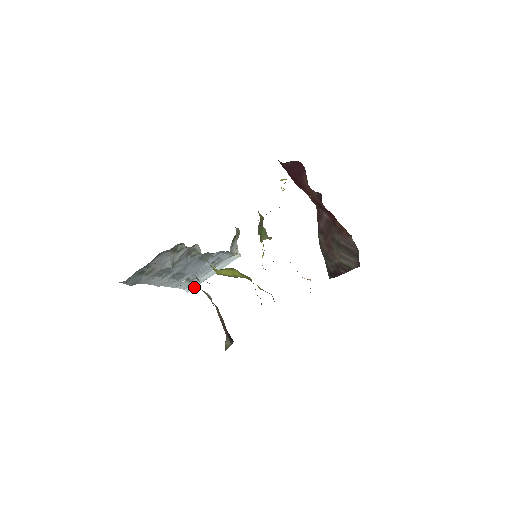
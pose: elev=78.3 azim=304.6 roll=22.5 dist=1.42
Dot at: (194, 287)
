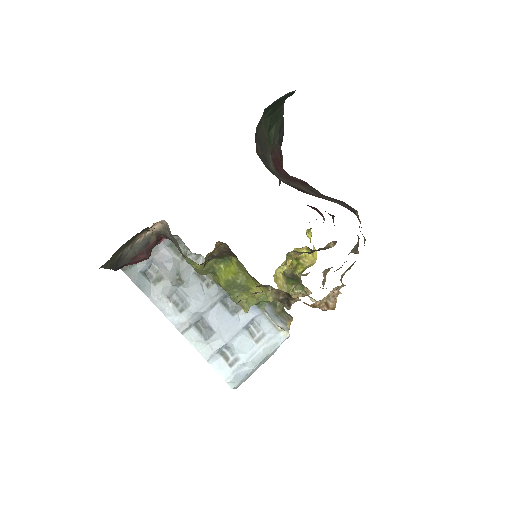
Dot at: (239, 381)
